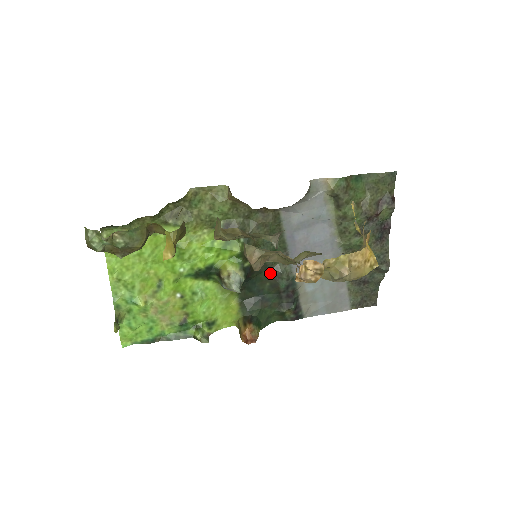
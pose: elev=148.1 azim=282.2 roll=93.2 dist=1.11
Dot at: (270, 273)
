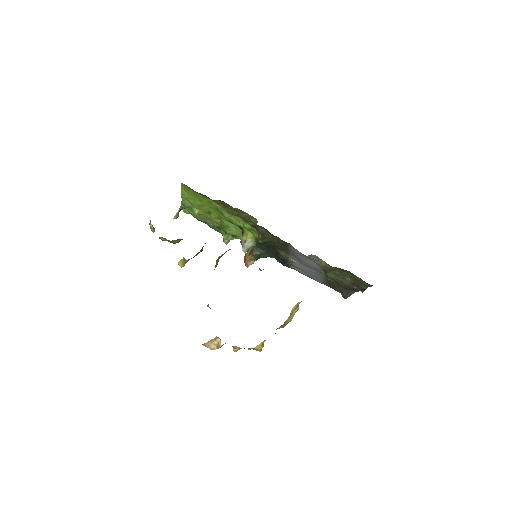
Dot at: (276, 249)
